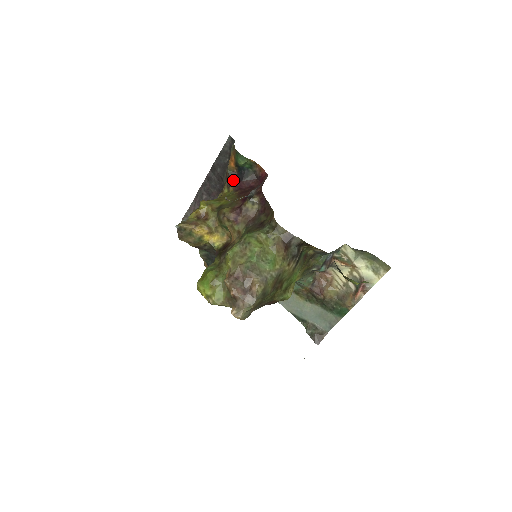
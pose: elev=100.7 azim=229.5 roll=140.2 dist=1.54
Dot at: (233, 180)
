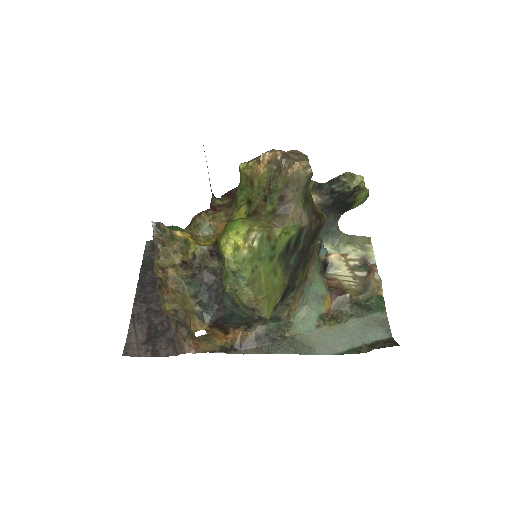
Dot at: occluded
